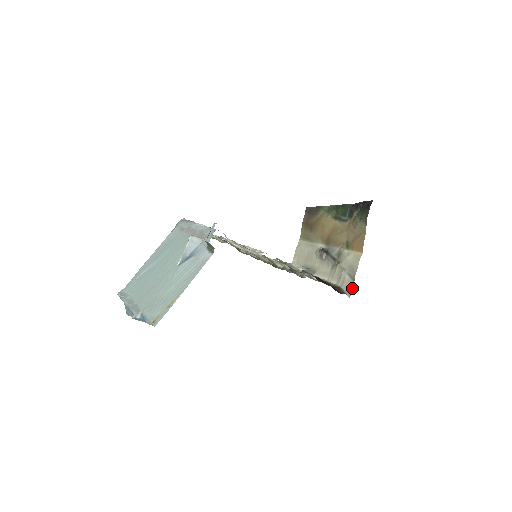
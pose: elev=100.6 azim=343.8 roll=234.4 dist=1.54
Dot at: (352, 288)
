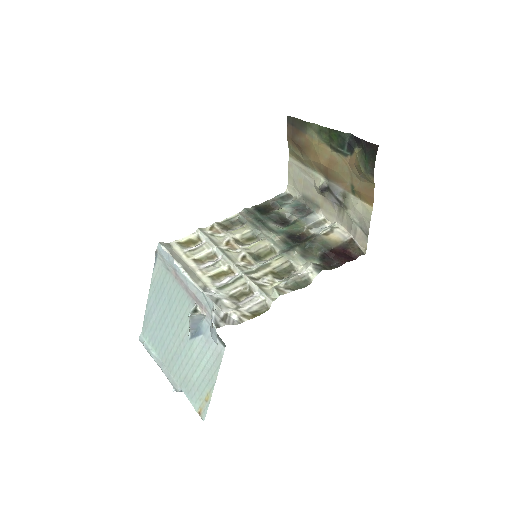
Dot at: occluded
